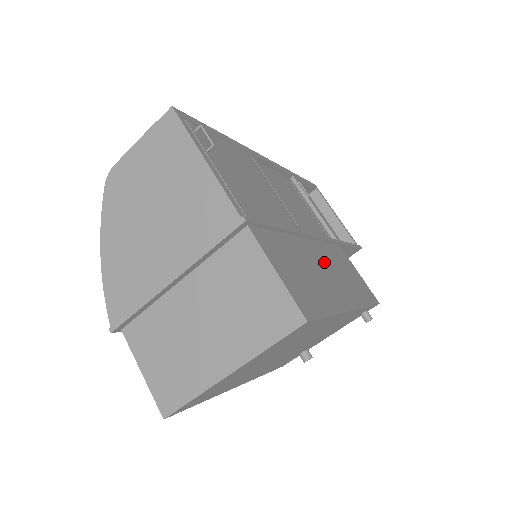
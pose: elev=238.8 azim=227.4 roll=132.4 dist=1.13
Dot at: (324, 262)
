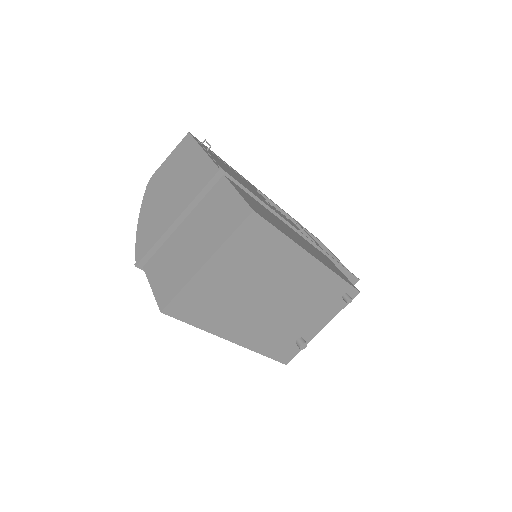
Dot at: (298, 237)
